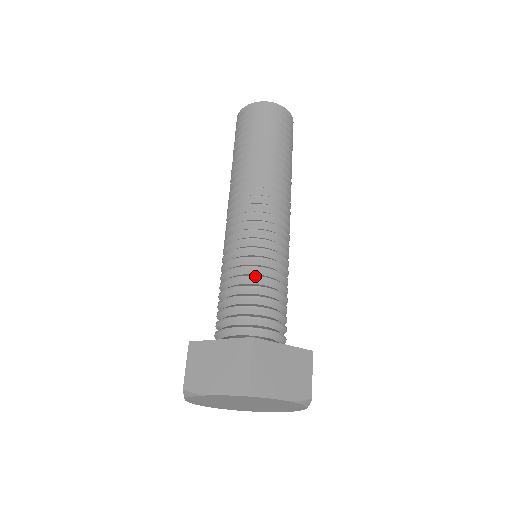
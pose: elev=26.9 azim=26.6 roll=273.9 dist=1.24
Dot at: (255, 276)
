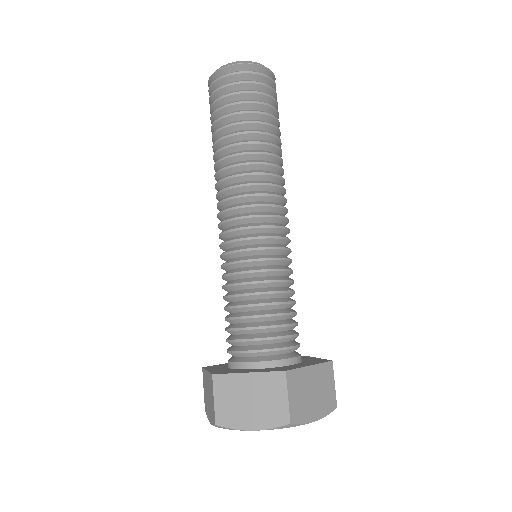
Dot at: (268, 292)
